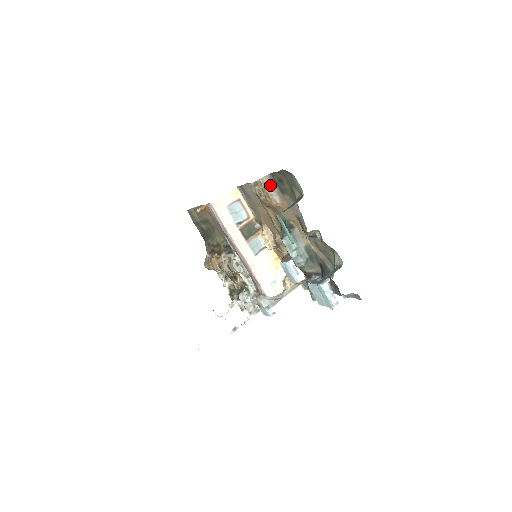
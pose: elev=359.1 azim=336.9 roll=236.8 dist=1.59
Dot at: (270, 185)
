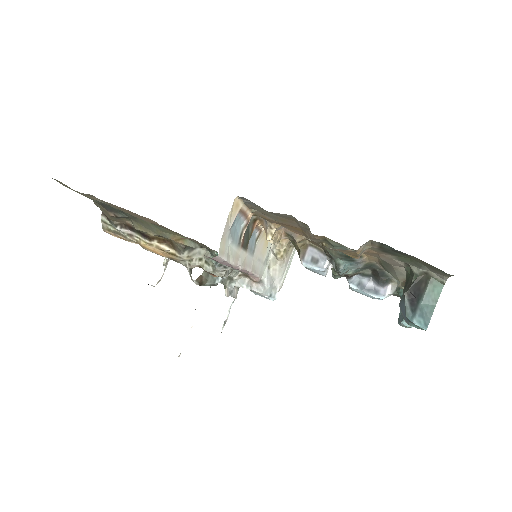
Dot at: (364, 246)
